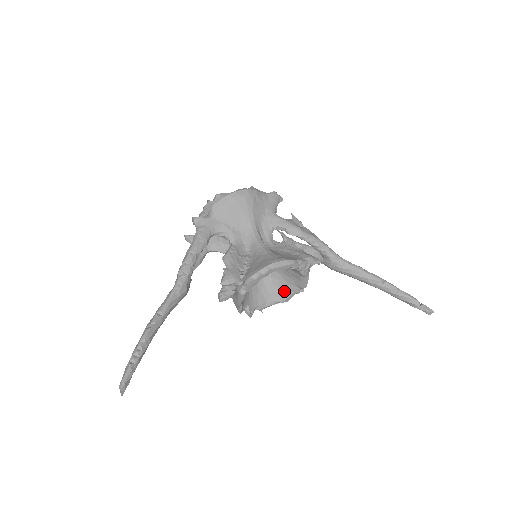
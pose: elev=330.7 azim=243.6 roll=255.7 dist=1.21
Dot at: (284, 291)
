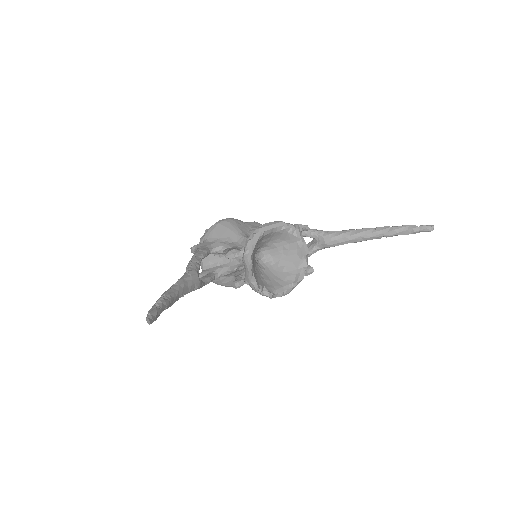
Dot at: (294, 272)
